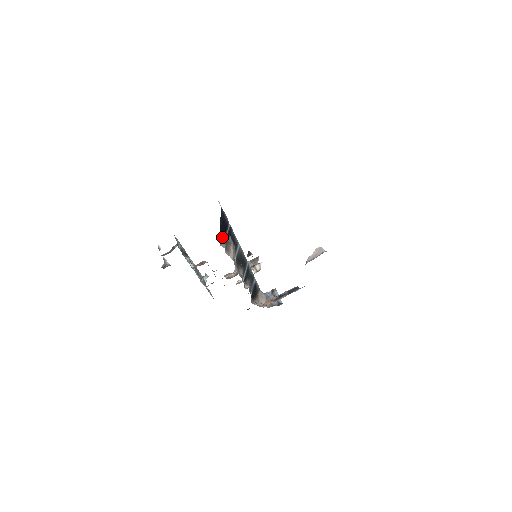
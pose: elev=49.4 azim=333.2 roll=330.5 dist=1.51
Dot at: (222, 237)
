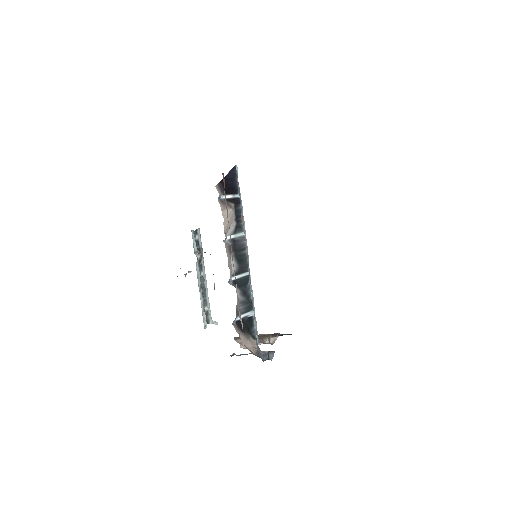
Dot at: (223, 188)
